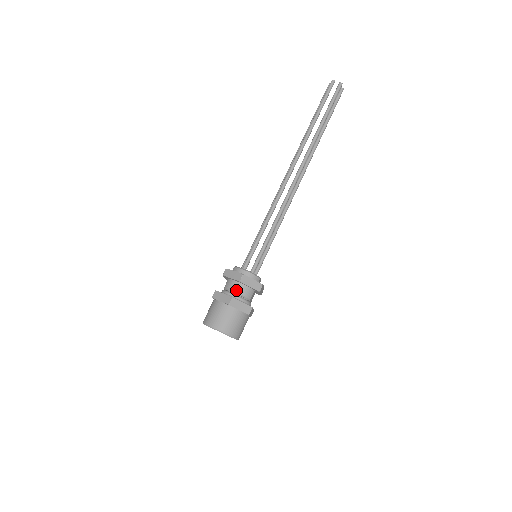
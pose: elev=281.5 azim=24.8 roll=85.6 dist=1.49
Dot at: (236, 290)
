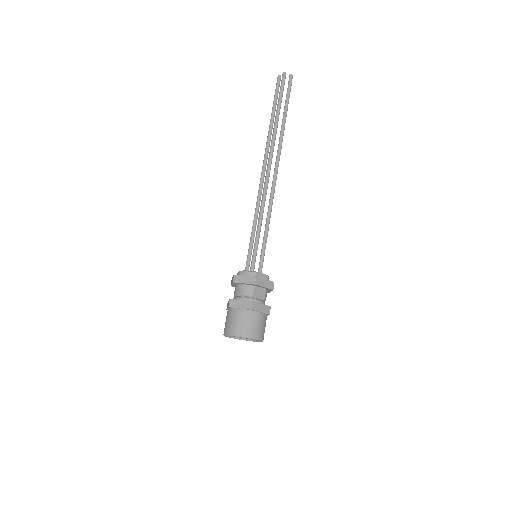
Dot at: (236, 292)
